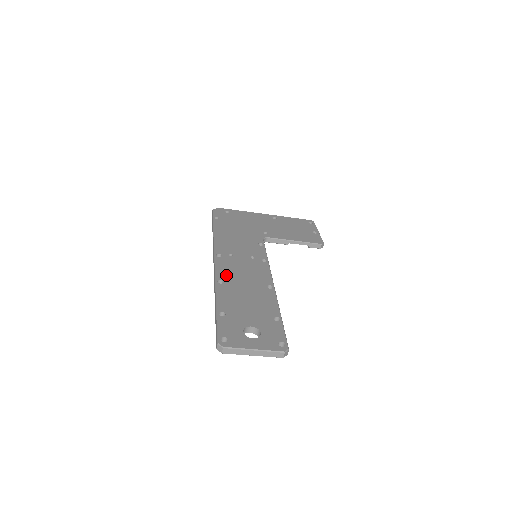
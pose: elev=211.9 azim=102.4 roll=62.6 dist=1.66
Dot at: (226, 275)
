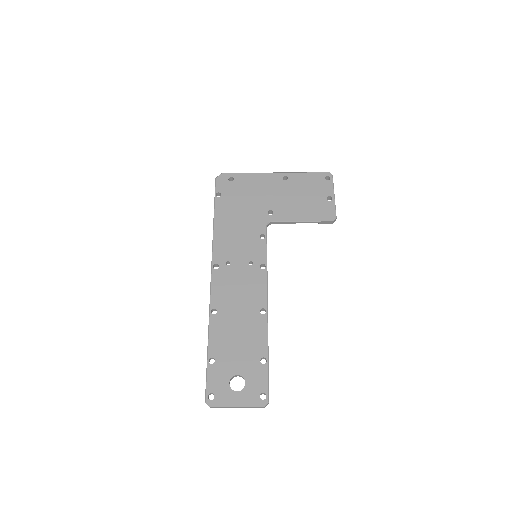
Dot at: (220, 299)
